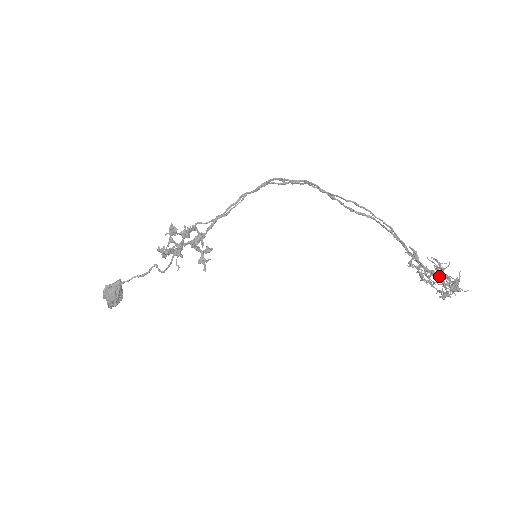
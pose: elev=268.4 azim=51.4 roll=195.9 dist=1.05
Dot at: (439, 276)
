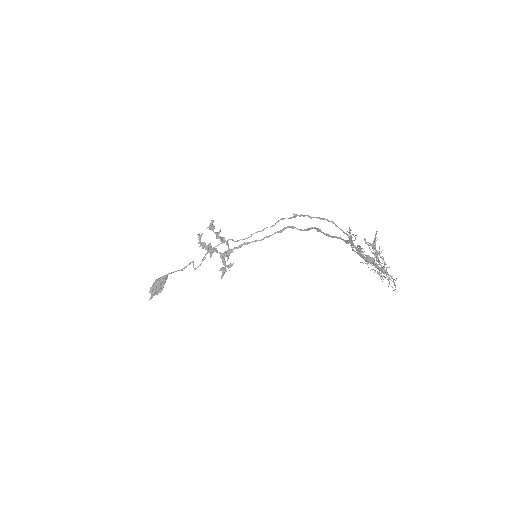
Dot at: occluded
